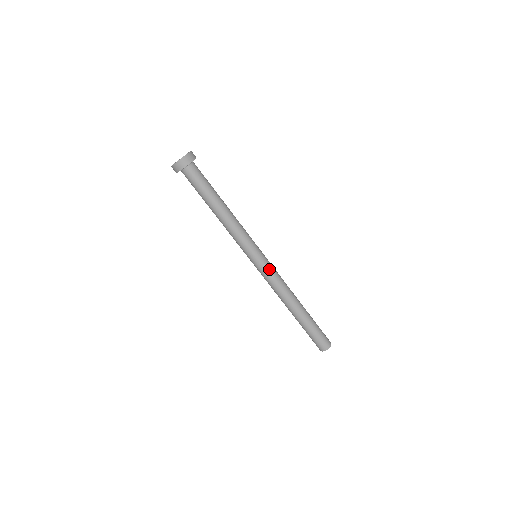
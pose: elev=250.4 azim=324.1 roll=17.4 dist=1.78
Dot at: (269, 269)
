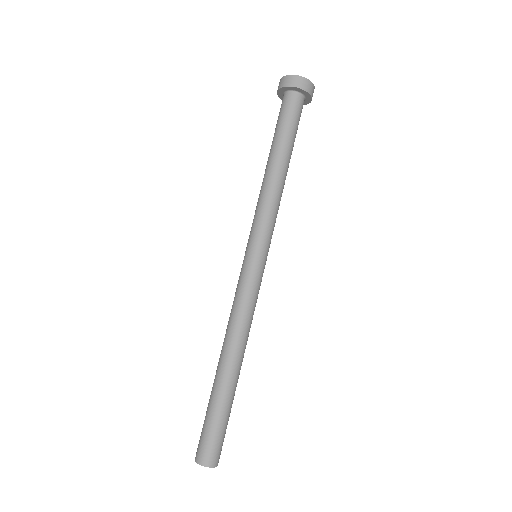
Dot at: (260, 284)
